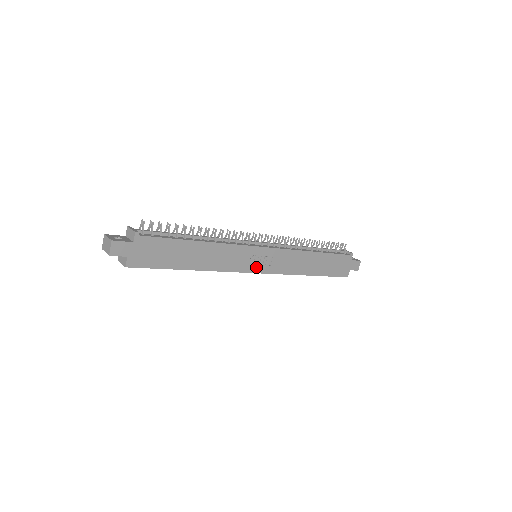
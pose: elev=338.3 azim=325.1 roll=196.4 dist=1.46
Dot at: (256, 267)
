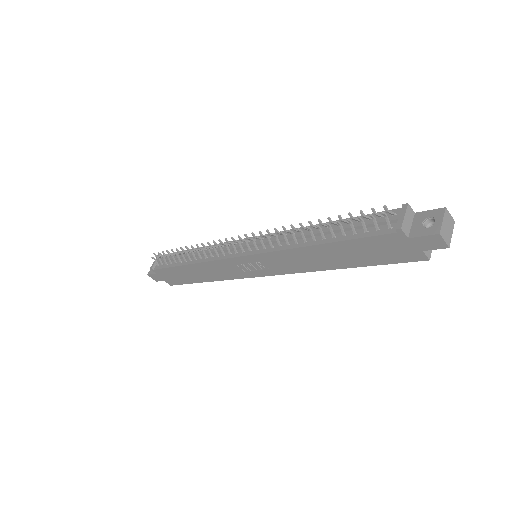
Dot at: (256, 272)
